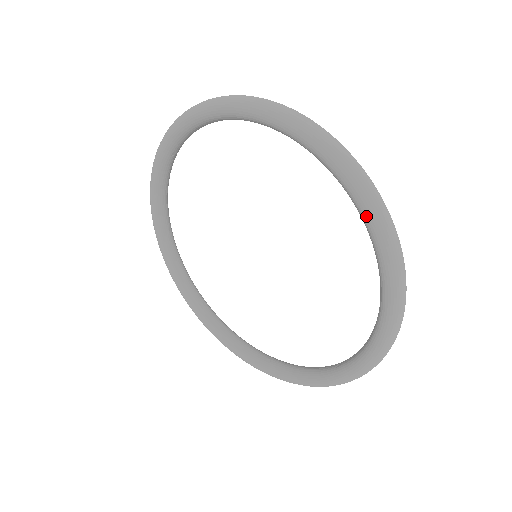
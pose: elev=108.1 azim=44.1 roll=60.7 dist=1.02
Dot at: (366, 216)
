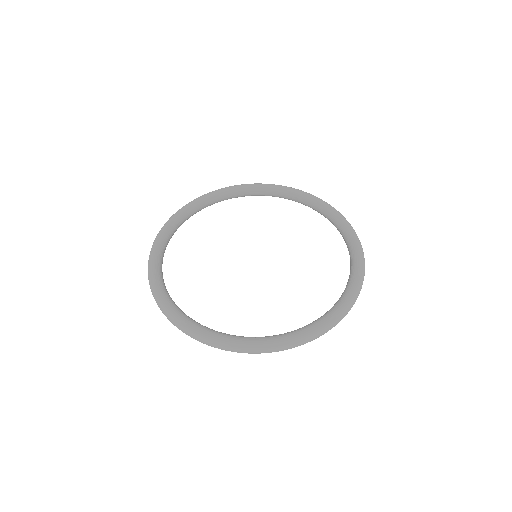
Dot at: (318, 200)
